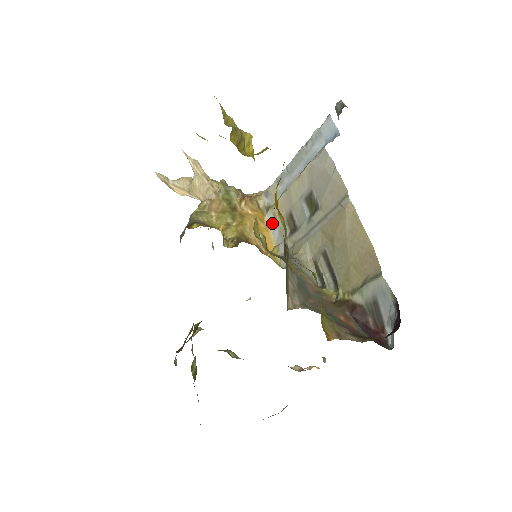
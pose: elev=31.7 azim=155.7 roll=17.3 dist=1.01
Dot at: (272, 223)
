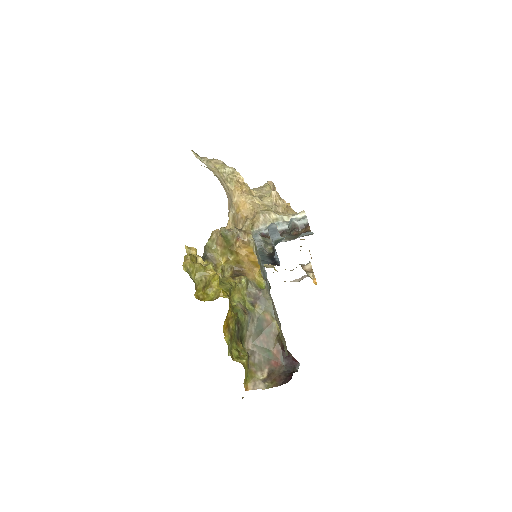
Dot at: occluded
